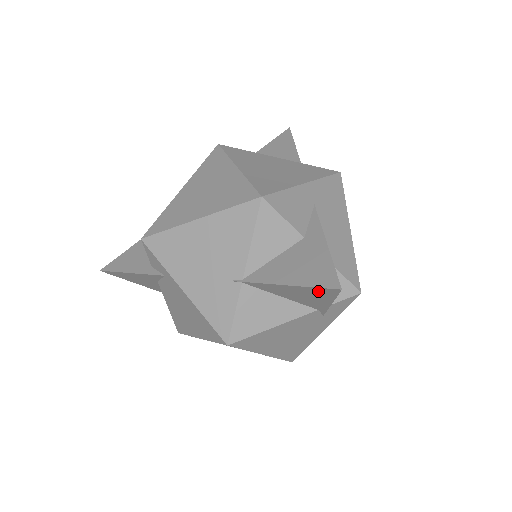
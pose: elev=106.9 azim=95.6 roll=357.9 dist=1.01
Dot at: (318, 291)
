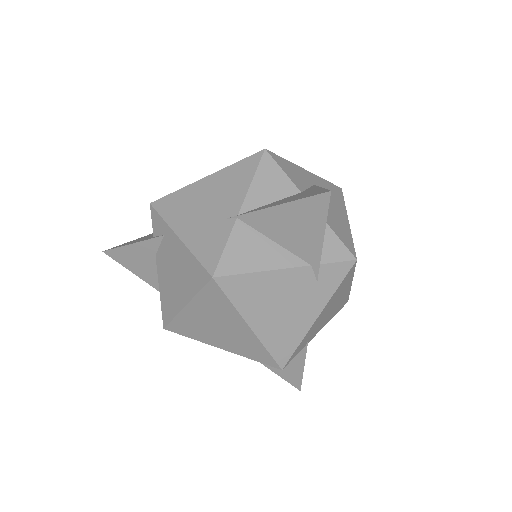
Dot at: (309, 207)
